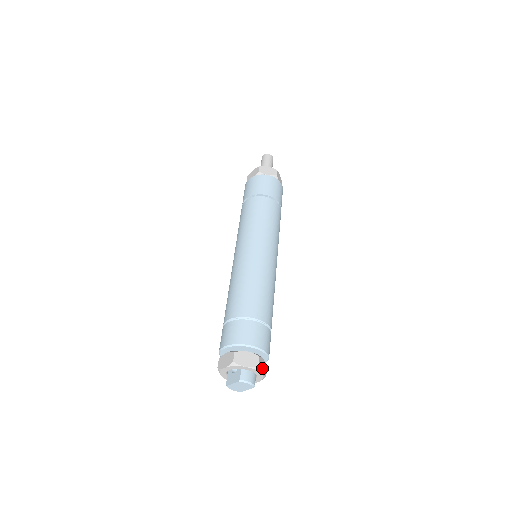
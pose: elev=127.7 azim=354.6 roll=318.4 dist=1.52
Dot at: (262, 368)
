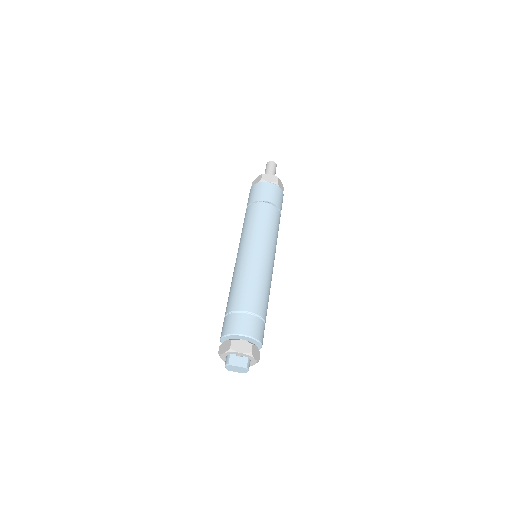
Dot at: occluded
